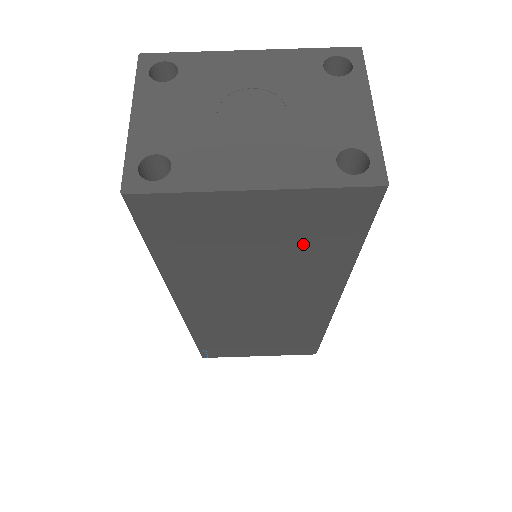
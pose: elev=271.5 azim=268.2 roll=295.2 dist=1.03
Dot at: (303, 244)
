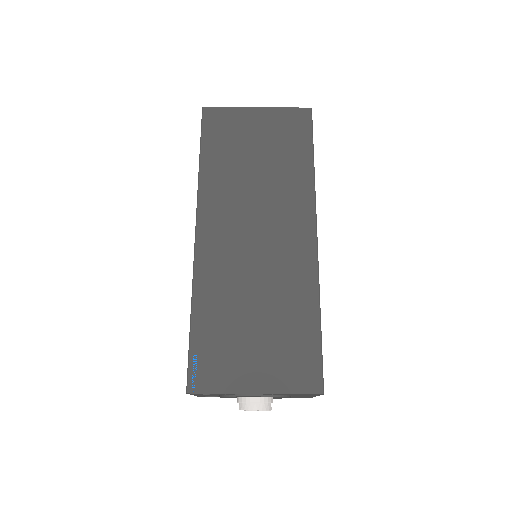
Dot at: (281, 149)
